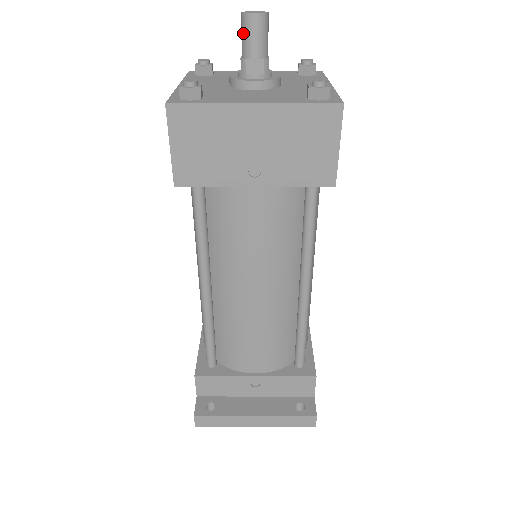
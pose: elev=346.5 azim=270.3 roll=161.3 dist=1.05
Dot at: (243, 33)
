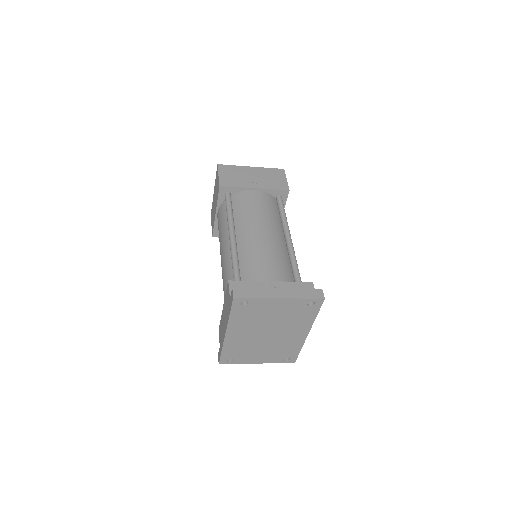
Dot at: occluded
